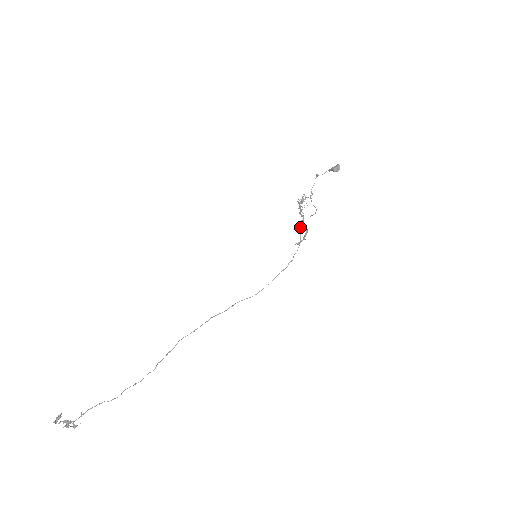
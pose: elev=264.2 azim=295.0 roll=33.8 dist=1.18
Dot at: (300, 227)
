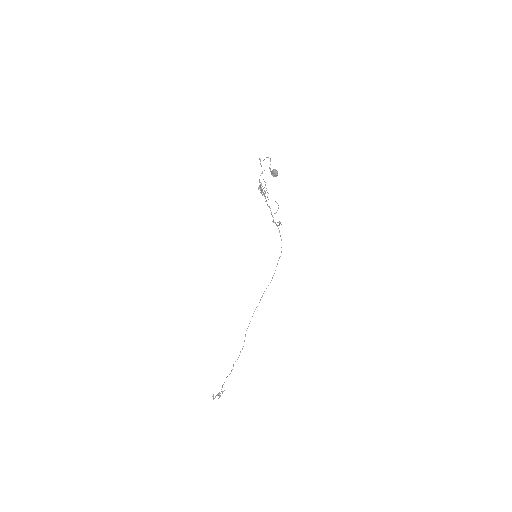
Dot at: (273, 222)
